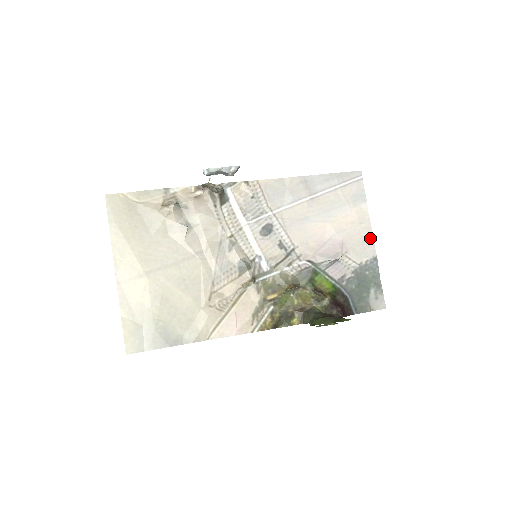
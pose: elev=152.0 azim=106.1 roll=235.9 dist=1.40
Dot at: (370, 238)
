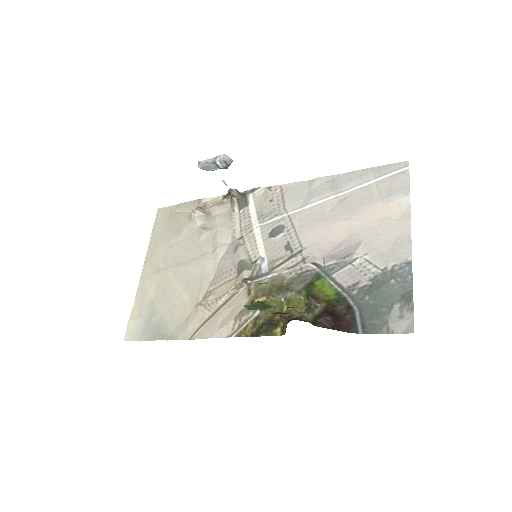
Dot at: (406, 237)
